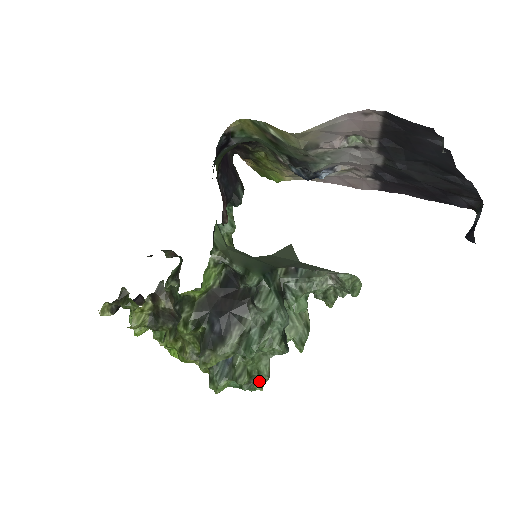
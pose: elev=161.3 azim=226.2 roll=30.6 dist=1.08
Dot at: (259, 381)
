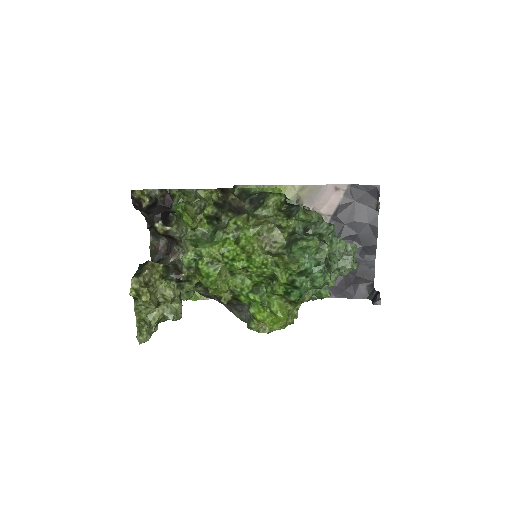
Dot at: (328, 270)
